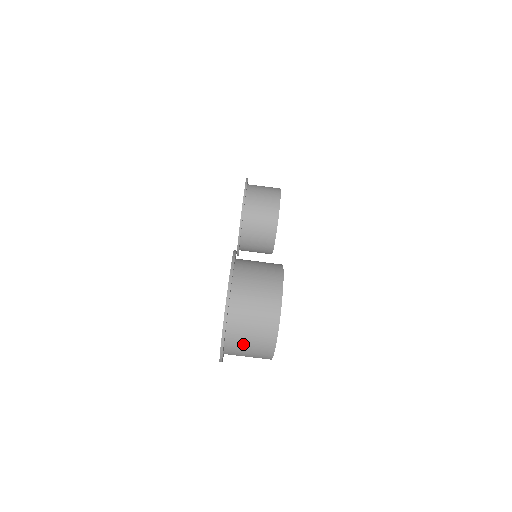
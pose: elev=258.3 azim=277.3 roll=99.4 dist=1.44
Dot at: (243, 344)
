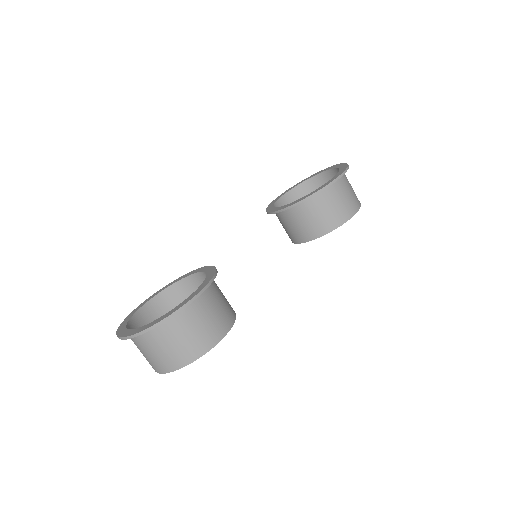
Dot at: (137, 347)
